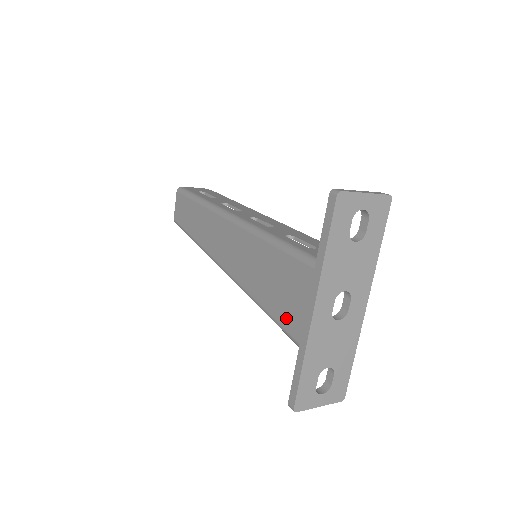
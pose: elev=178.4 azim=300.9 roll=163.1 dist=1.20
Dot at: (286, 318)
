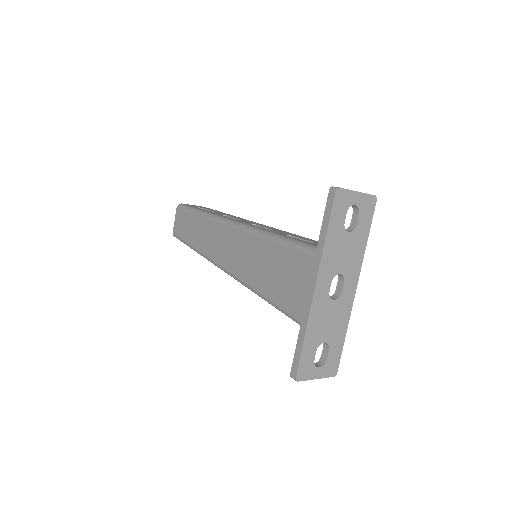
Dot at: (288, 301)
